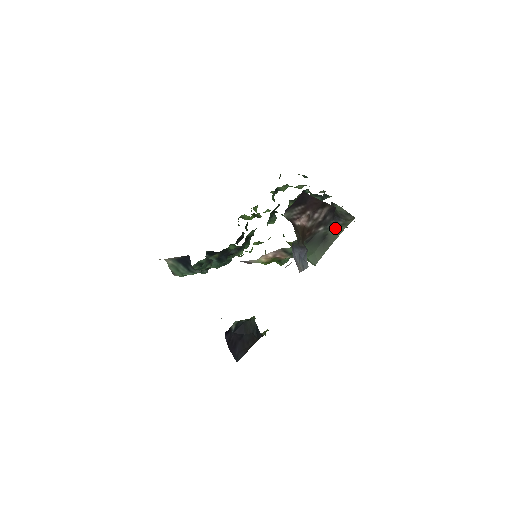
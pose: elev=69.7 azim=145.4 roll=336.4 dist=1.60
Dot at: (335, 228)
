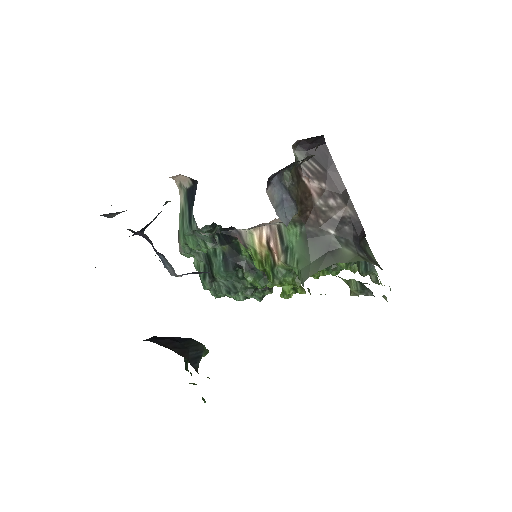
Dot at: (350, 251)
